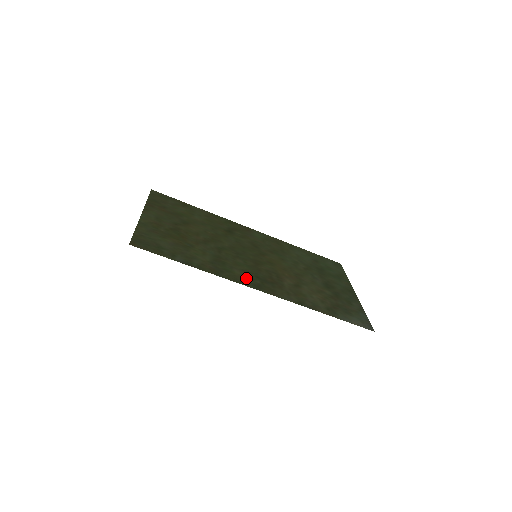
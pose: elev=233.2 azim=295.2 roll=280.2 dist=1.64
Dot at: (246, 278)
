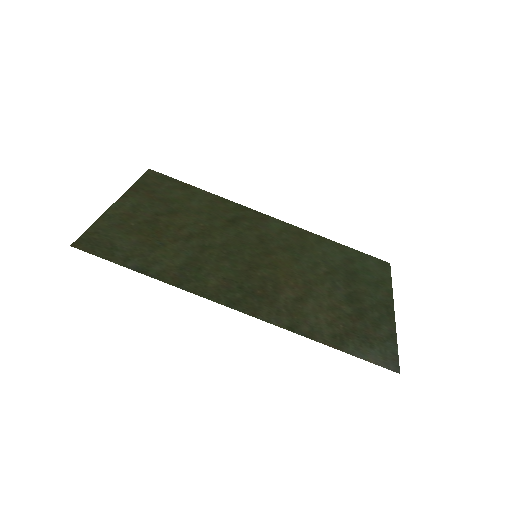
Dot at: (222, 290)
